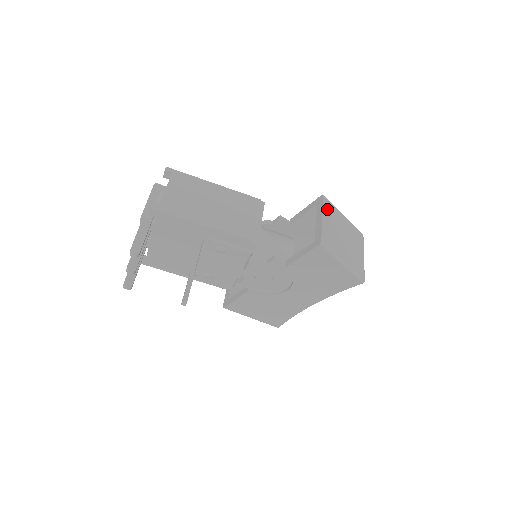
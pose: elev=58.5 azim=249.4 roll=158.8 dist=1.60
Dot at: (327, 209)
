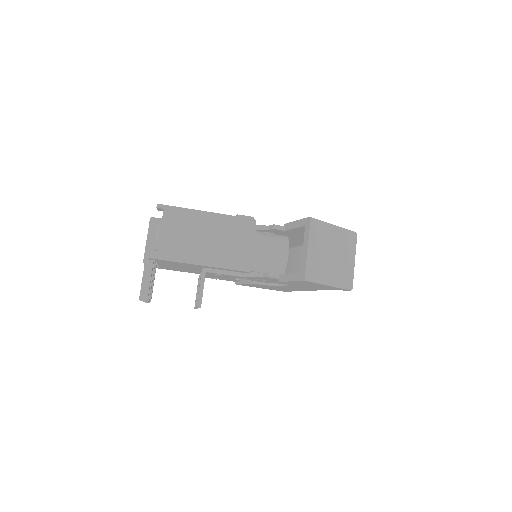
Dot at: (314, 233)
